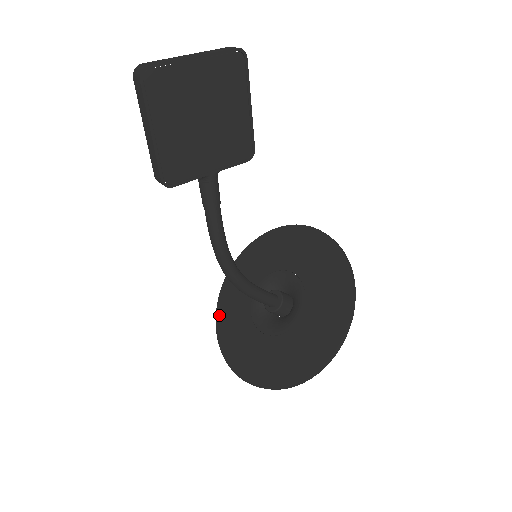
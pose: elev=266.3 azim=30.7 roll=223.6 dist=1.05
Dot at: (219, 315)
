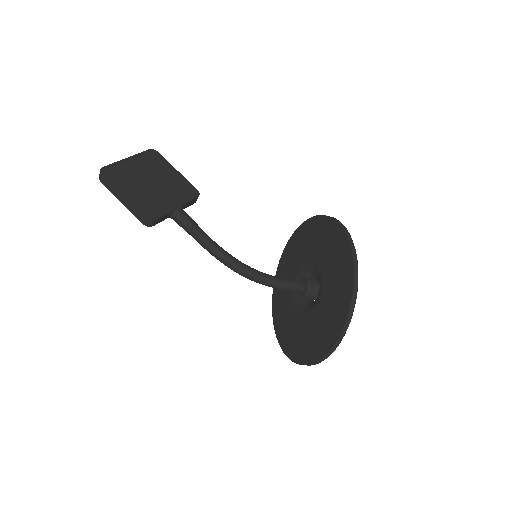
Dot at: (288, 352)
